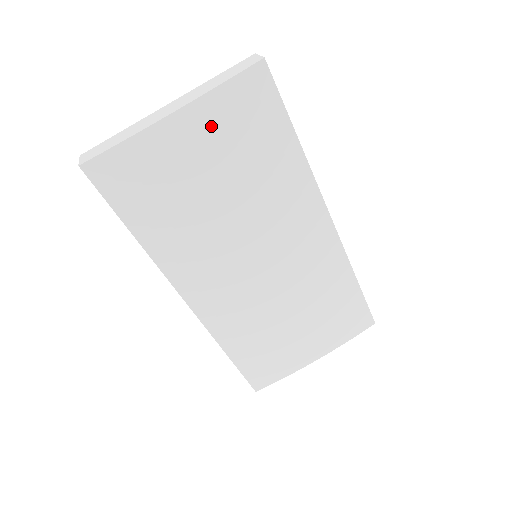
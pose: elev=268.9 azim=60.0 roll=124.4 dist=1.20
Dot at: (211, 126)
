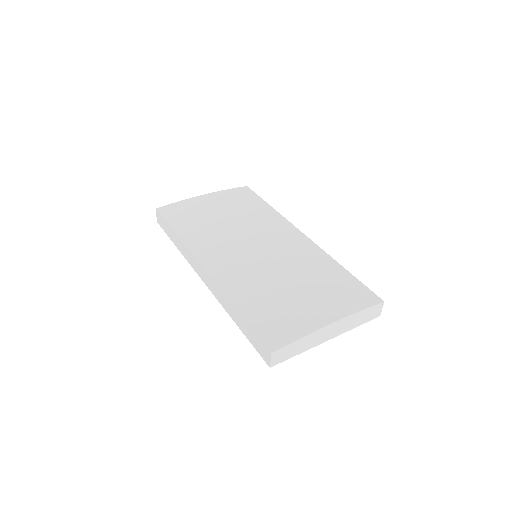
Dot at: (222, 198)
